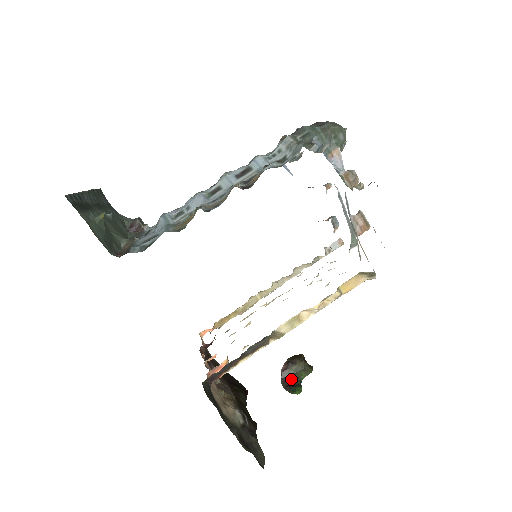
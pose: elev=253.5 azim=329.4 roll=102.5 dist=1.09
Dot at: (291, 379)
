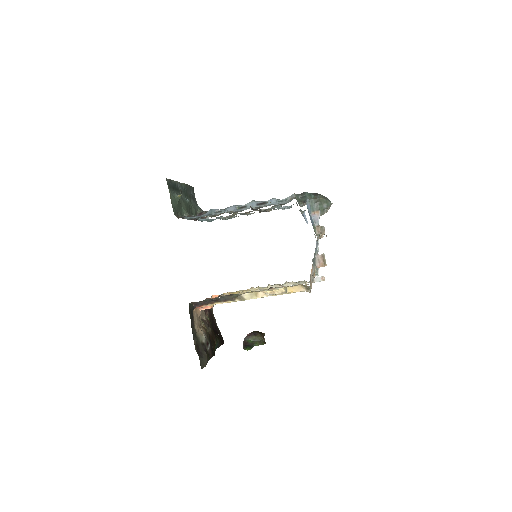
Dot at: (249, 343)
